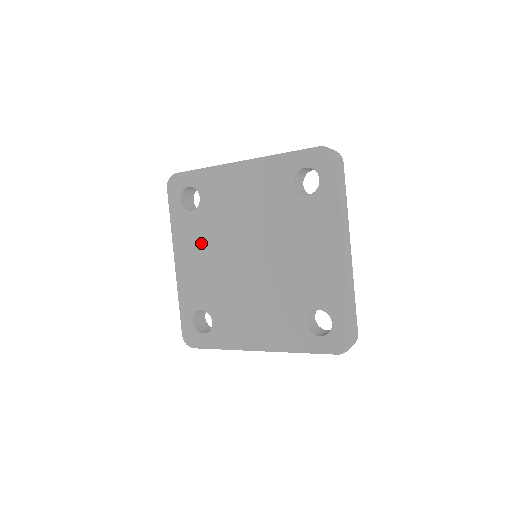
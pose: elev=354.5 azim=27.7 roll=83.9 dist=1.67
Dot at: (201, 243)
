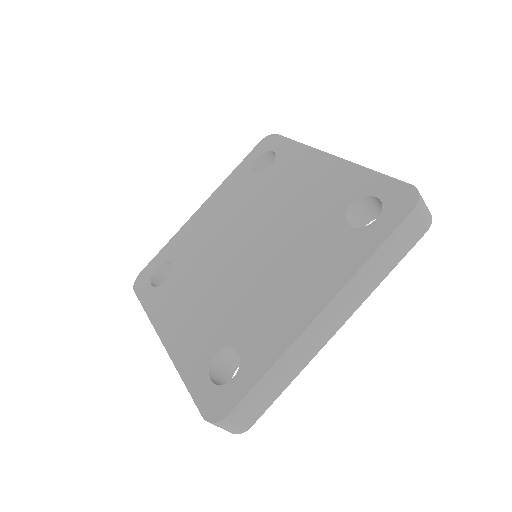
Dot at: (187, 293)
